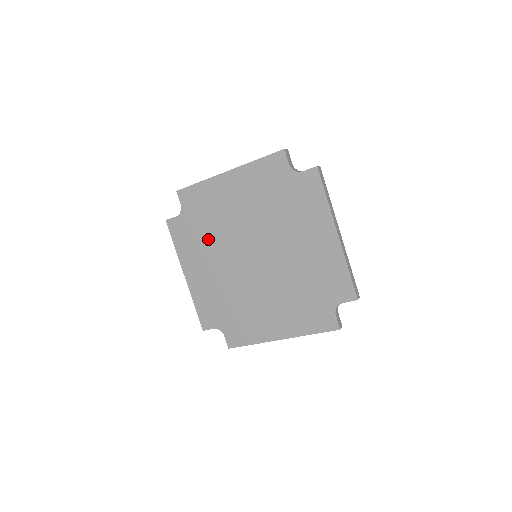
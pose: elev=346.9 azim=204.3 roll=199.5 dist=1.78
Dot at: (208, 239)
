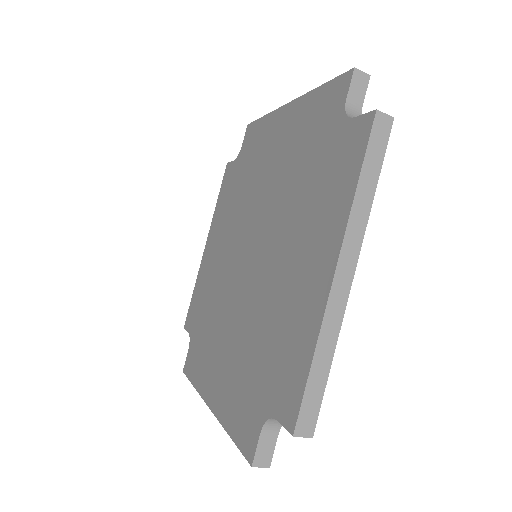
Dot at: (213, 320)
